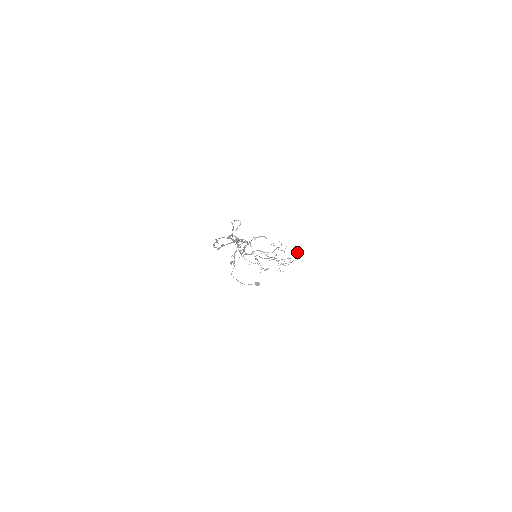
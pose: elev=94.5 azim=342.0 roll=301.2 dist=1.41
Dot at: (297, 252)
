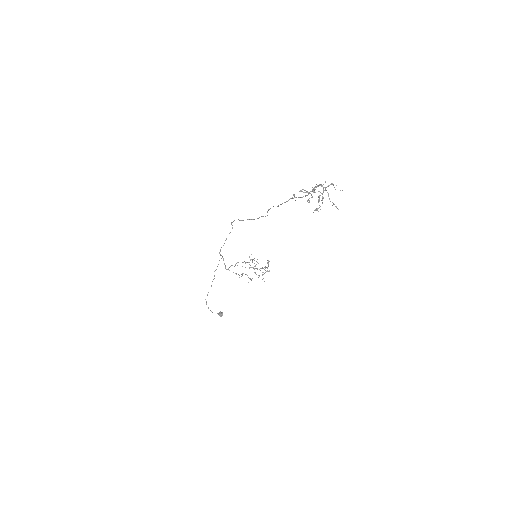
Dot at: occluded
